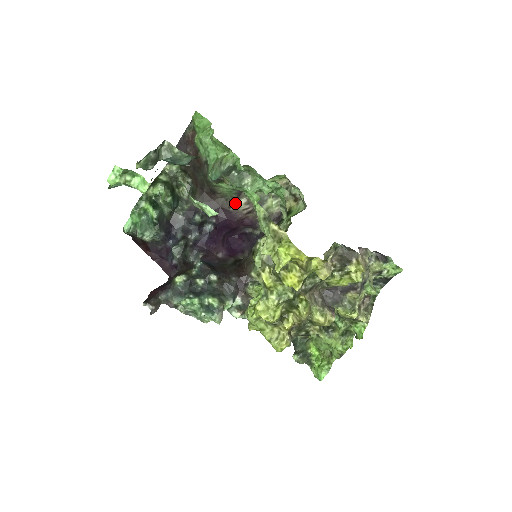
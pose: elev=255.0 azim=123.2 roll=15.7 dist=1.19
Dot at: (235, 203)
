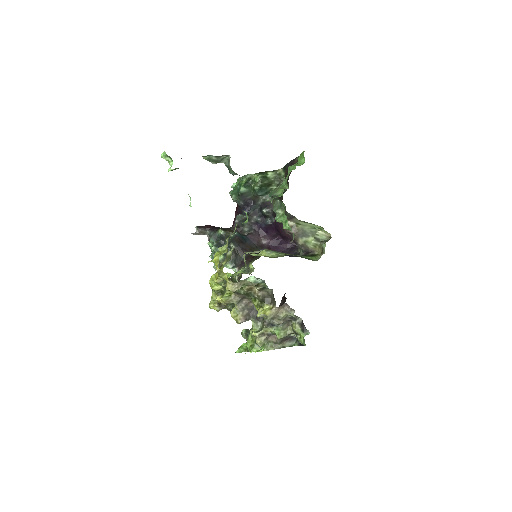
Dot at: occluded
